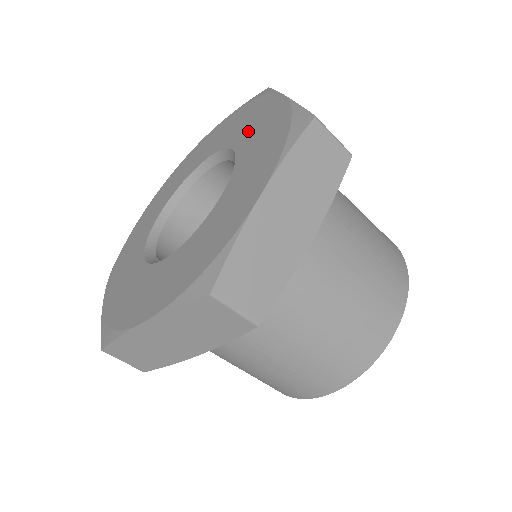
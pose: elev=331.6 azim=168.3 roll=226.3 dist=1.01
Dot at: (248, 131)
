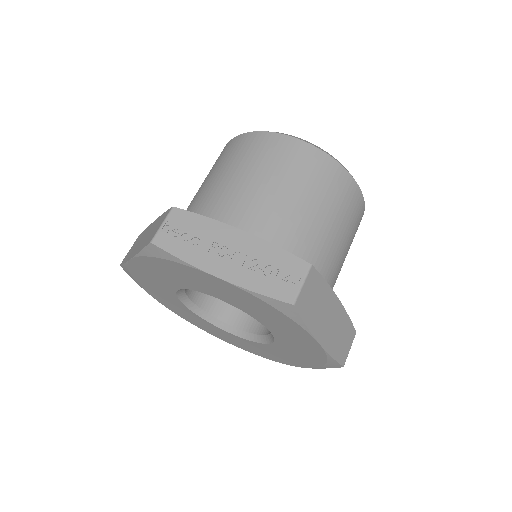
Dot at: (213, 291)
